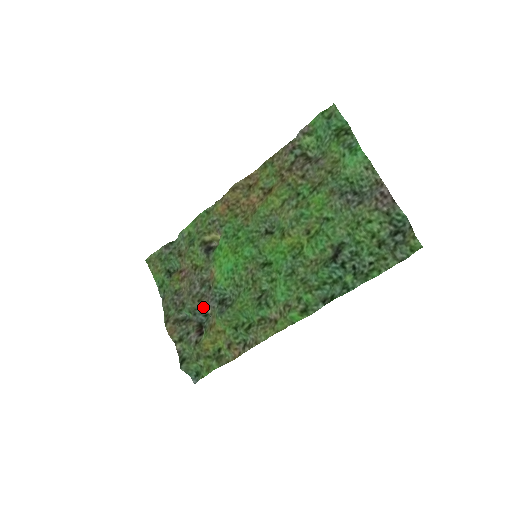
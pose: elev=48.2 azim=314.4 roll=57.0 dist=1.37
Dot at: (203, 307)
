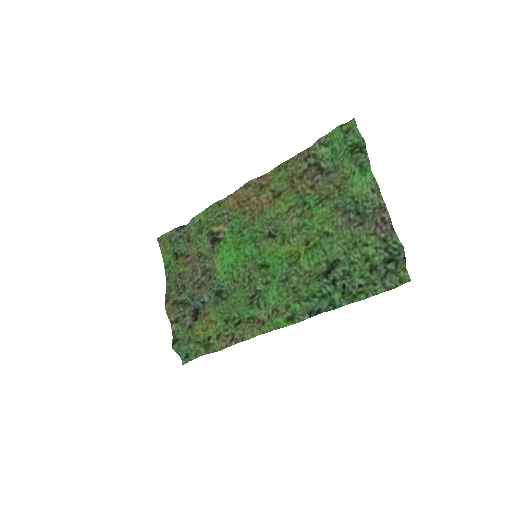
Dot at: (201, 294)
